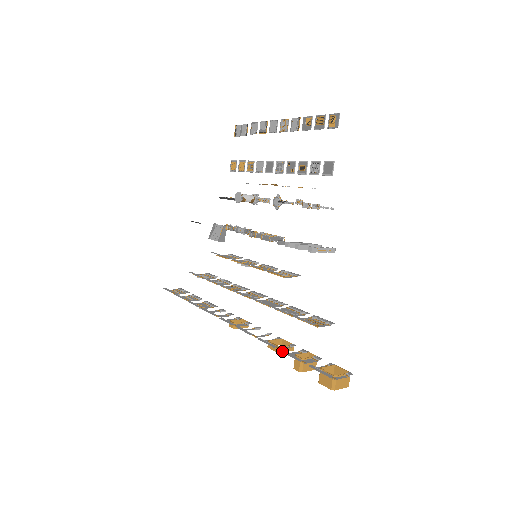
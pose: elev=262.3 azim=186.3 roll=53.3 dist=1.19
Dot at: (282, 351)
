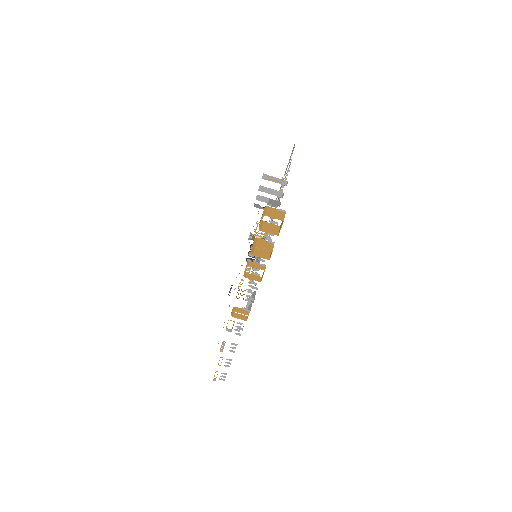
Dot at: occluded
